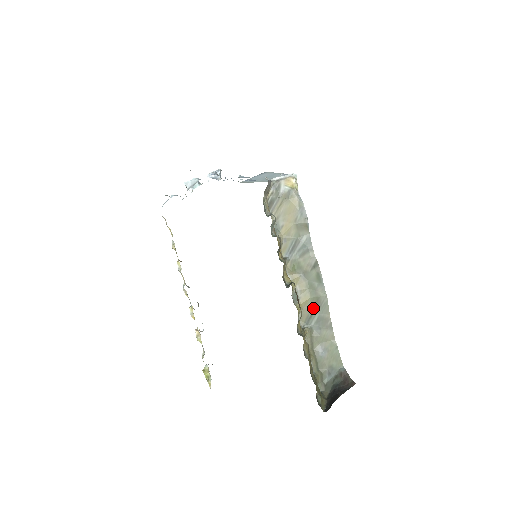
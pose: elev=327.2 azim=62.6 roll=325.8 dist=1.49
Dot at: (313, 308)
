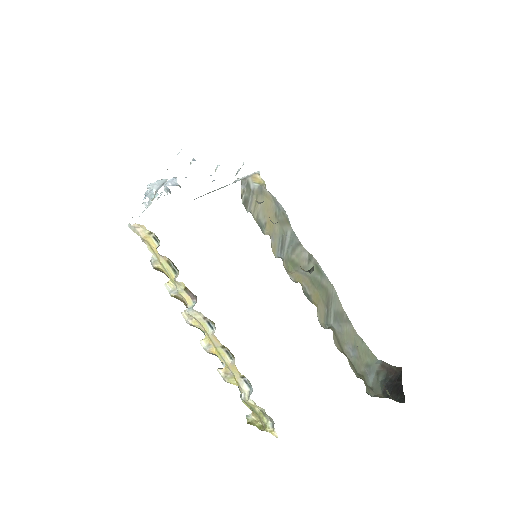
Dot at: (326, 304)
